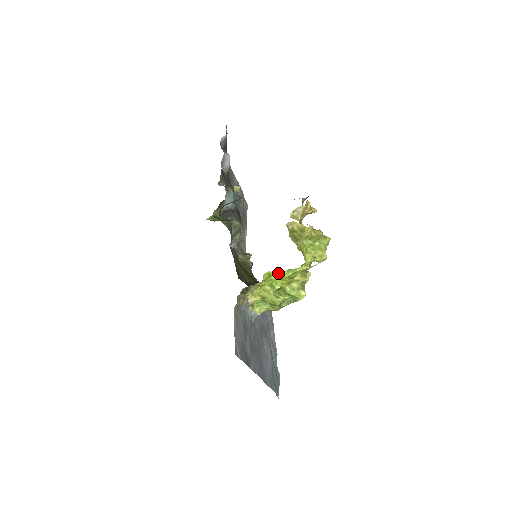
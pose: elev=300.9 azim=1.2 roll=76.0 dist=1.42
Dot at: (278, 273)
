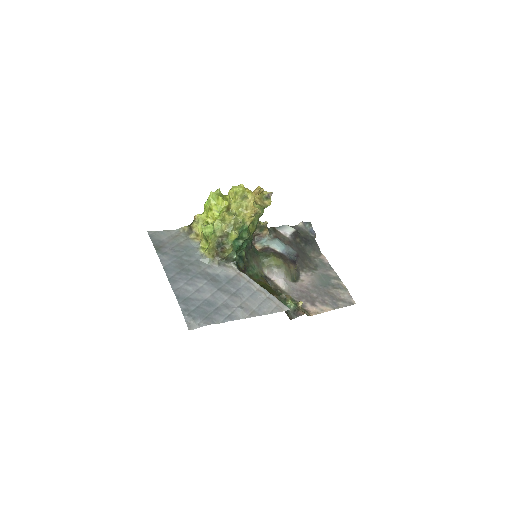
Dot at: (204, 206)
